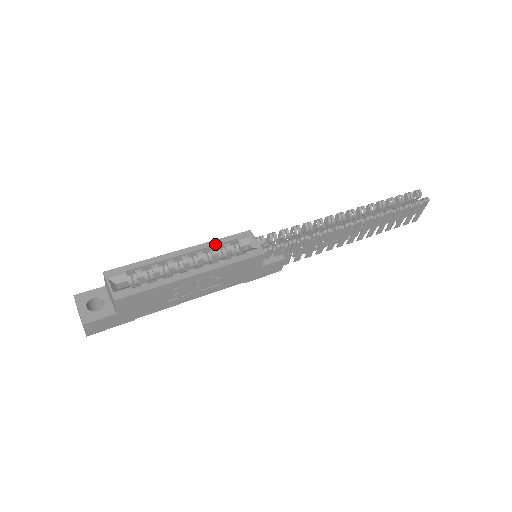
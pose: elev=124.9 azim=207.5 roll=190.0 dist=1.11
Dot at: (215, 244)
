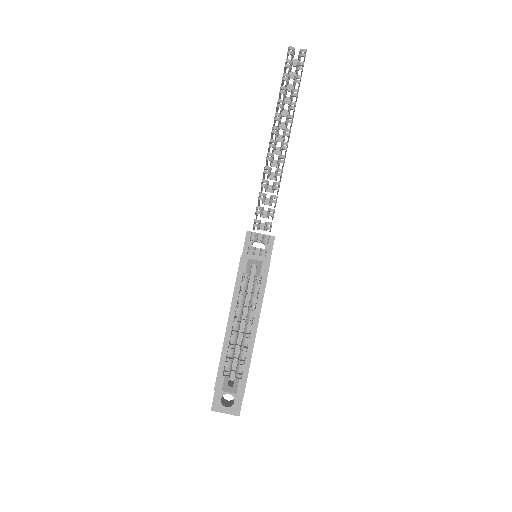
Dot at: (238, 294)
